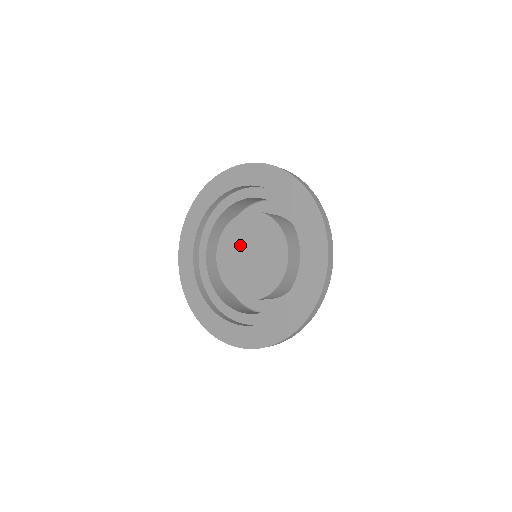
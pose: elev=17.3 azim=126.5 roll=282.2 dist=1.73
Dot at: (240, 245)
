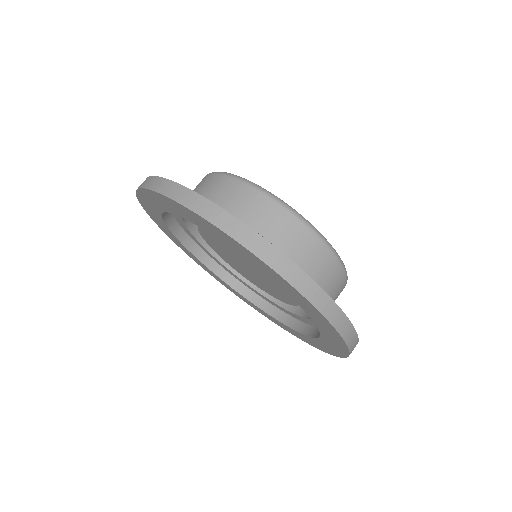
Dot at: (231, 257)
